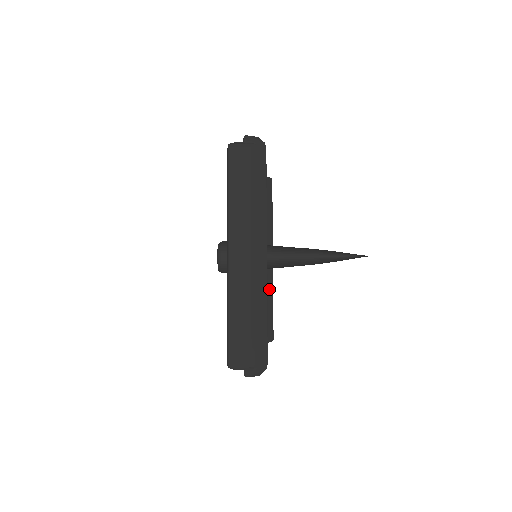
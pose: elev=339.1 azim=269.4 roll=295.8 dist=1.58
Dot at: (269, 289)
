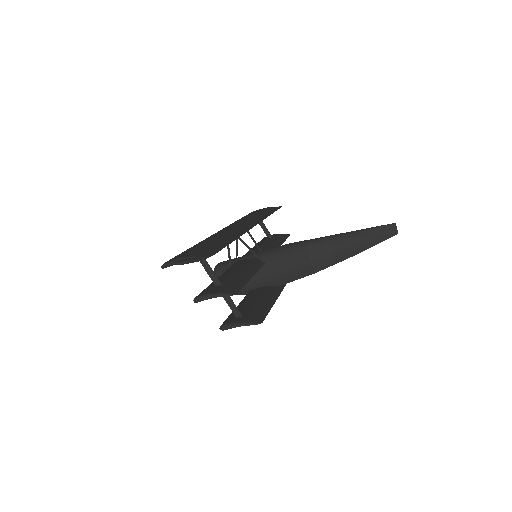
Dot at: (273, 295)
